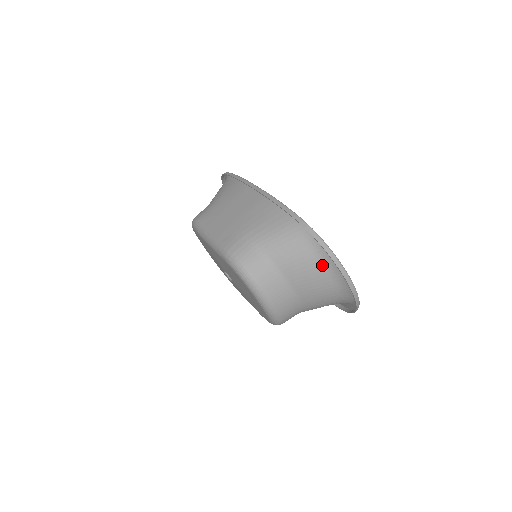
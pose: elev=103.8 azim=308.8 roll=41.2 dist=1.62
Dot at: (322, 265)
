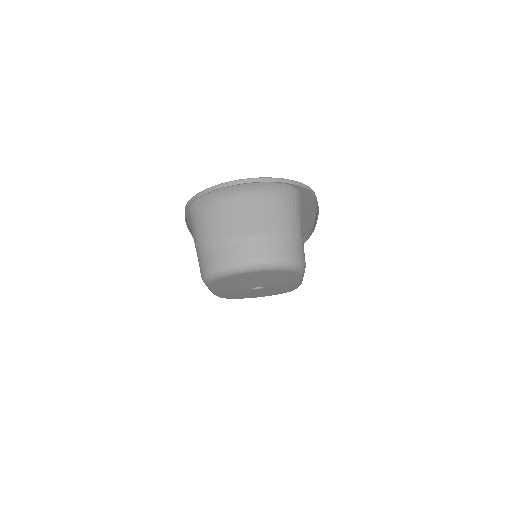
Dot at: (220, 203)
